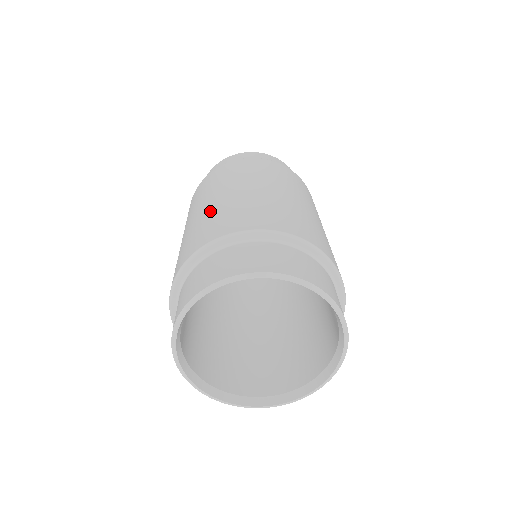
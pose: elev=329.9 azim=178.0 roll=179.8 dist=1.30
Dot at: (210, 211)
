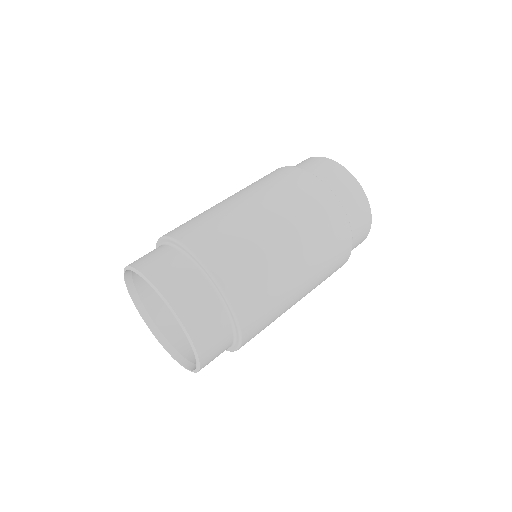
Dot at: (240, 223)
